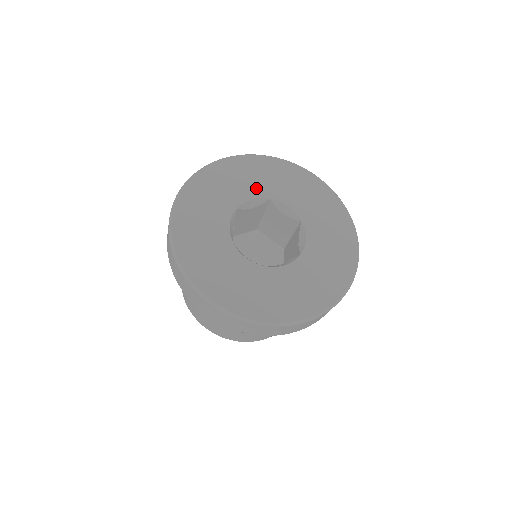
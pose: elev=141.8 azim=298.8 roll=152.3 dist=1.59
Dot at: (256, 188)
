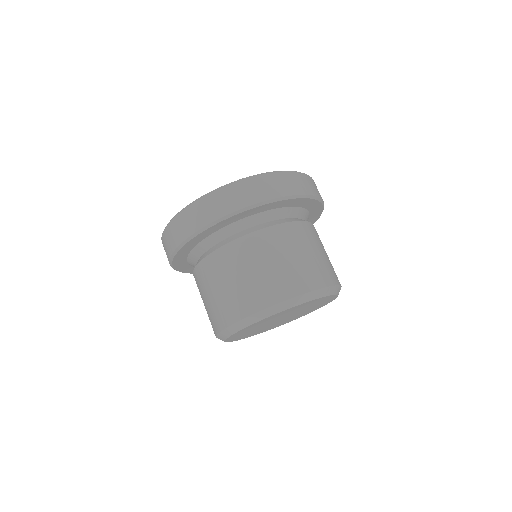
Dot at: occluded
